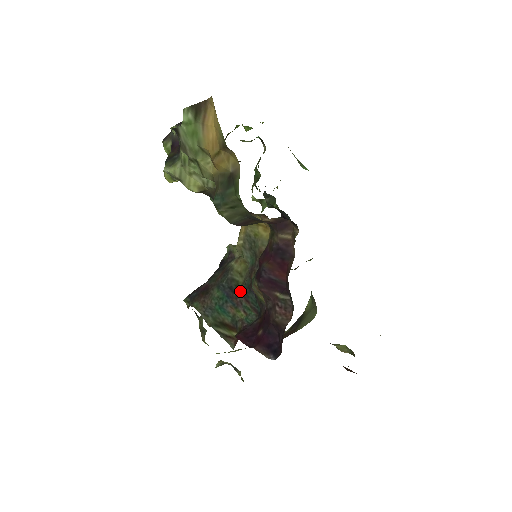
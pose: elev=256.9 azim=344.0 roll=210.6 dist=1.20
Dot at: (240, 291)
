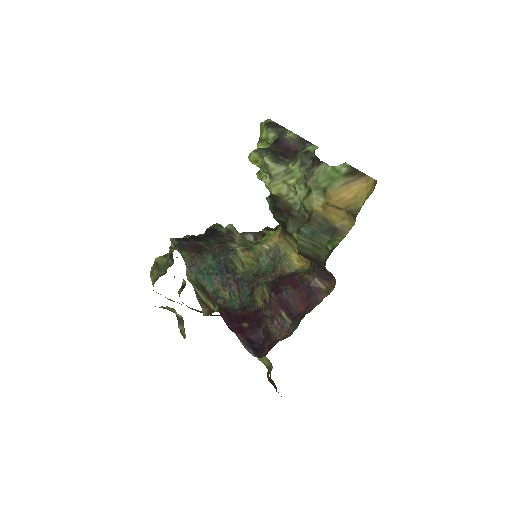
Dot at: (235, 276)
